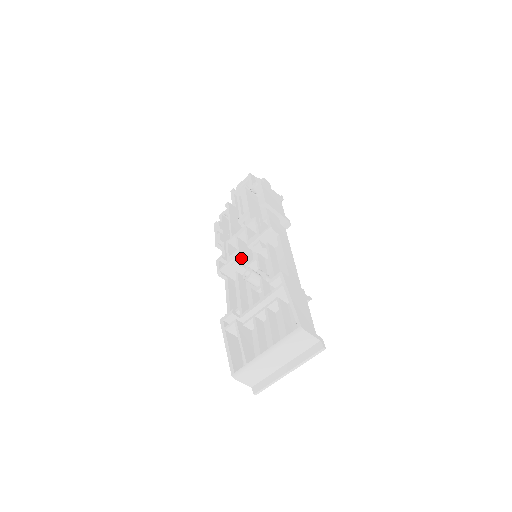
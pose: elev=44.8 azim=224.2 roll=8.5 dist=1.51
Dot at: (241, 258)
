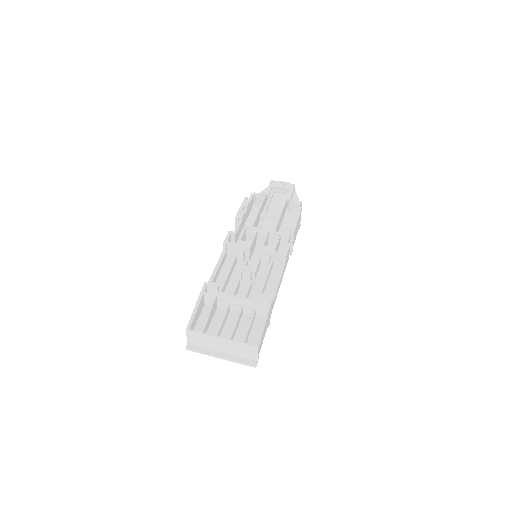
Dot at: (248, 250)
